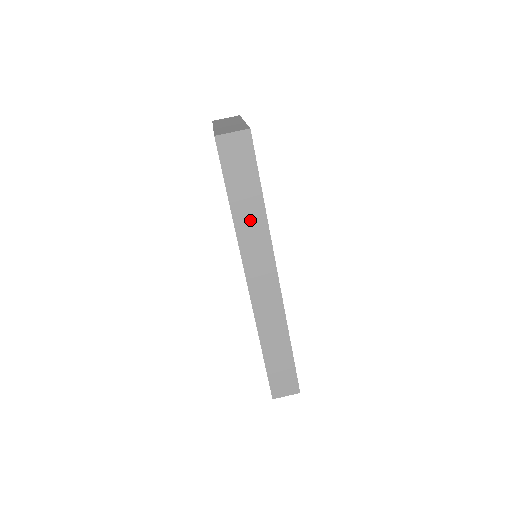
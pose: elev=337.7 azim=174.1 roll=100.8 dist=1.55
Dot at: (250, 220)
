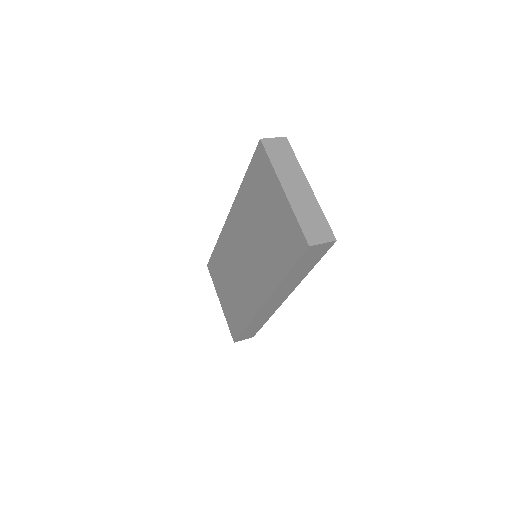
Dot at: (293, 280)
